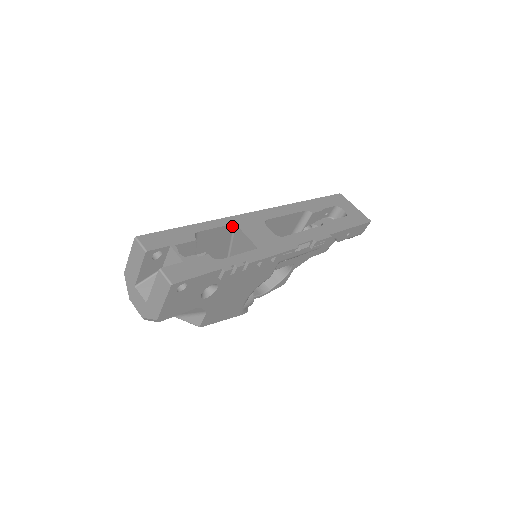
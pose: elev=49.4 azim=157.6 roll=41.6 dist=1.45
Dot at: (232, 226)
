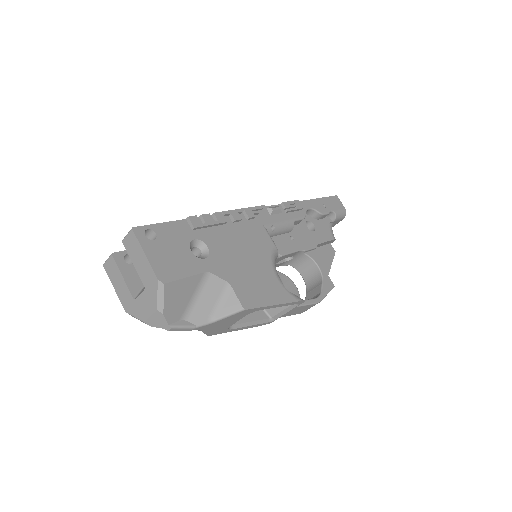
Dot at: occluded
